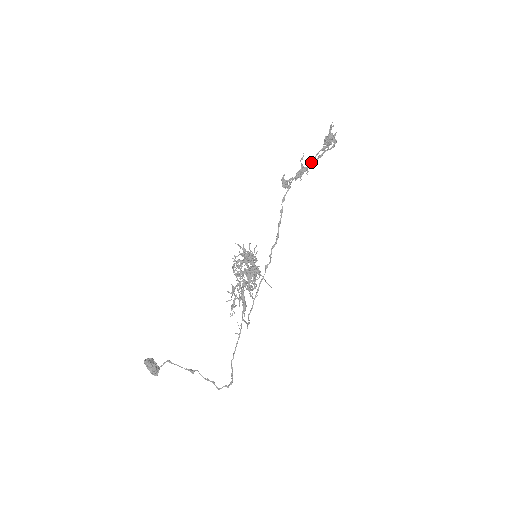
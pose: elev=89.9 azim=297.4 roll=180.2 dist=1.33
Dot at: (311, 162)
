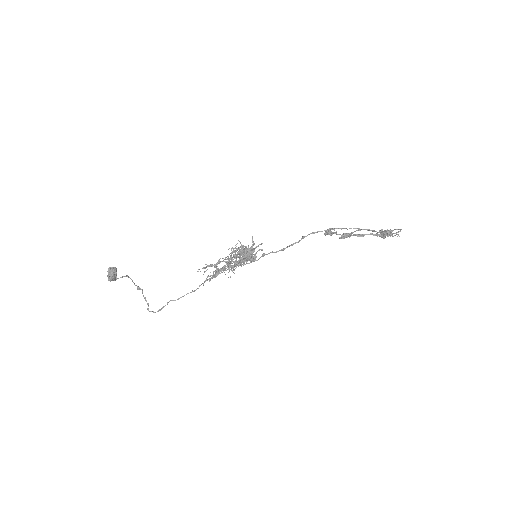
Dot at: (359, 236)
